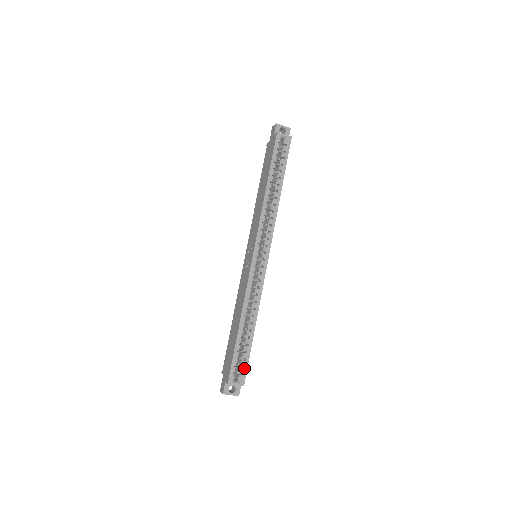
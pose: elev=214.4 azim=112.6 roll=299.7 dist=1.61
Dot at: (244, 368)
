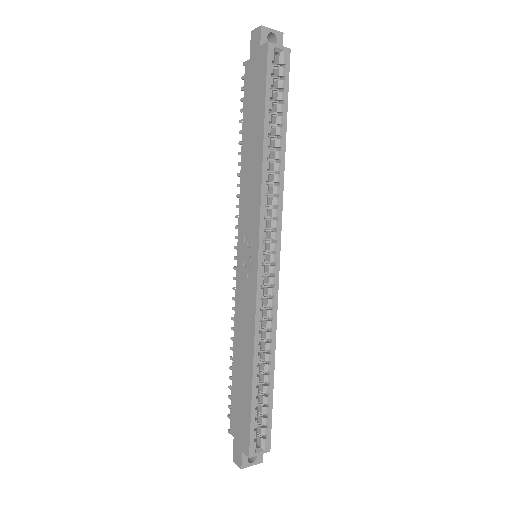
Dot at: (267, 428)
